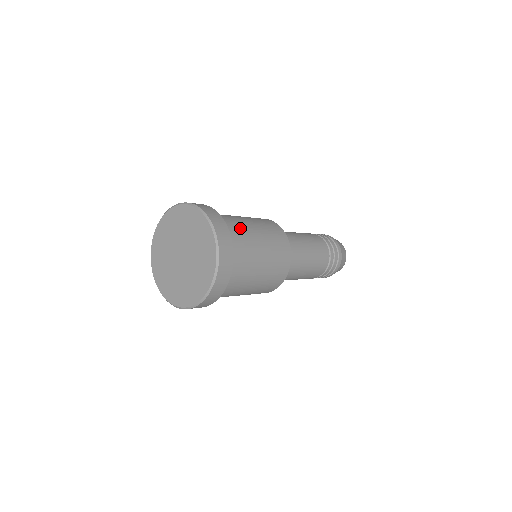
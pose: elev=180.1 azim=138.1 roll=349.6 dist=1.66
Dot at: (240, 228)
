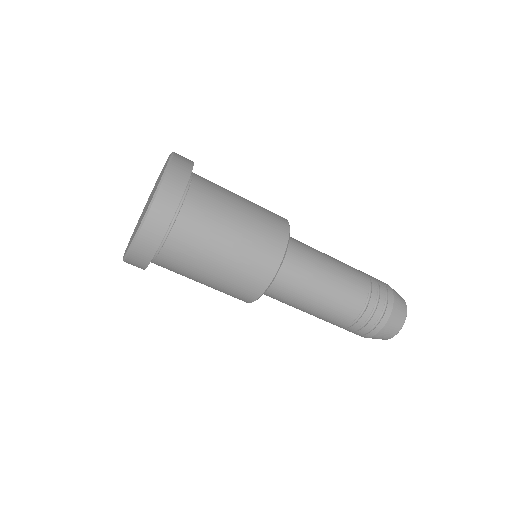
Dot at: occluded
